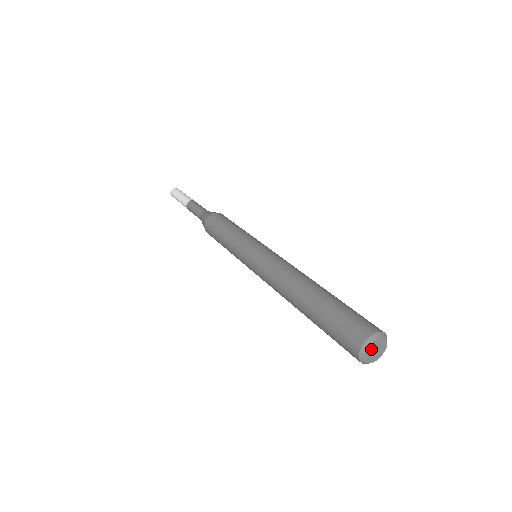
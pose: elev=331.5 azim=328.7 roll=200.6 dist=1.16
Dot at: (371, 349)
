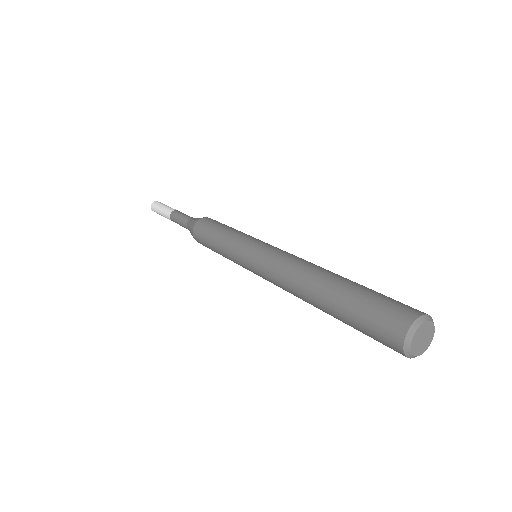
Dot at: (416, 344)
